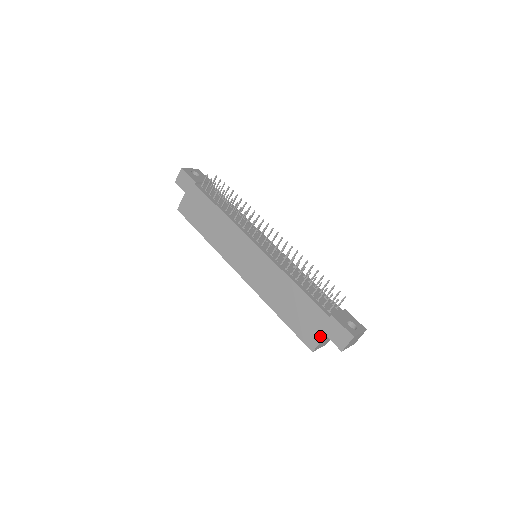
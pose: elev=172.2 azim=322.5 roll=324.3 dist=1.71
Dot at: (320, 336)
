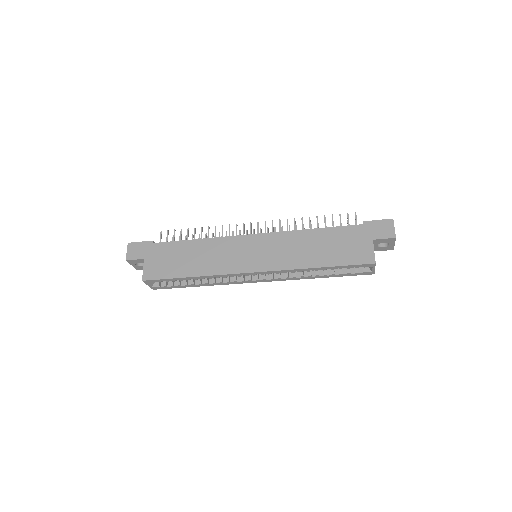
Dot at: (369, 245)
